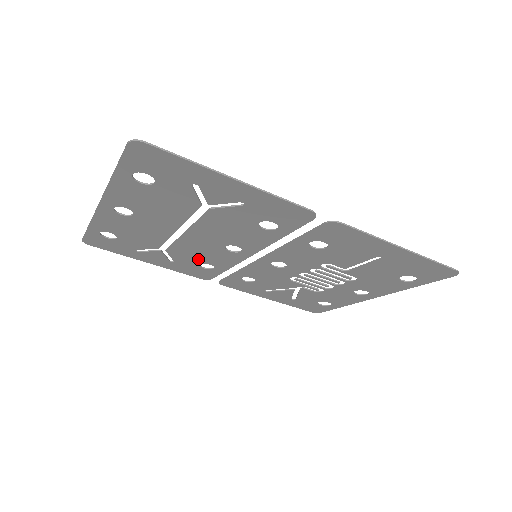
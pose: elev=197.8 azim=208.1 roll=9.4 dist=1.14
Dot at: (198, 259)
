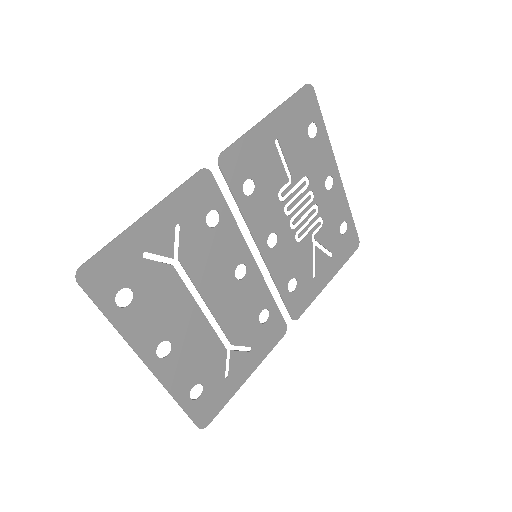
Dot at: (251, 319)
